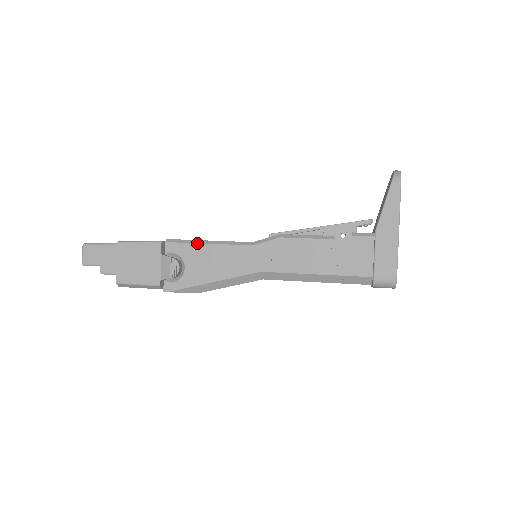
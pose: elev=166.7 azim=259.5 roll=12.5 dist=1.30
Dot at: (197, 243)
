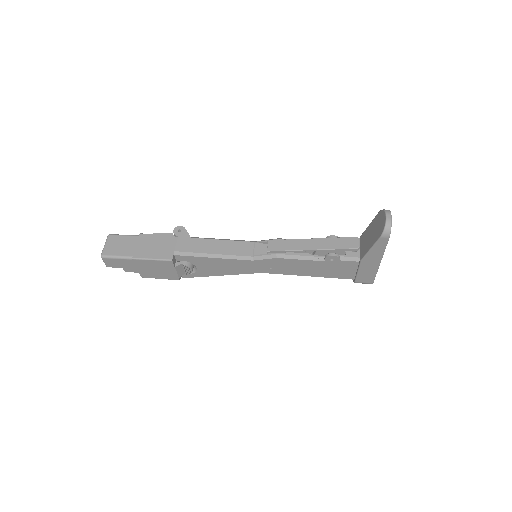
Dot at: (203, 257)
